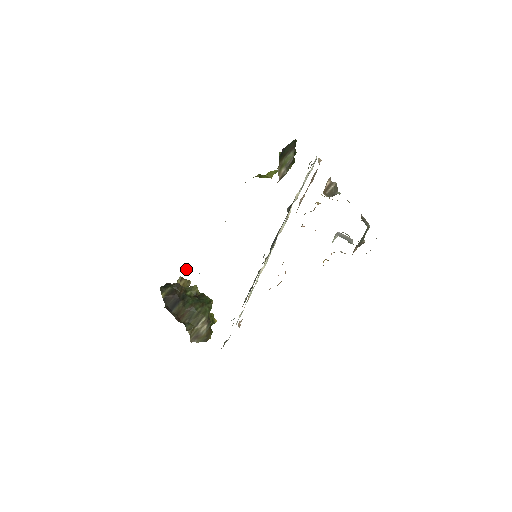
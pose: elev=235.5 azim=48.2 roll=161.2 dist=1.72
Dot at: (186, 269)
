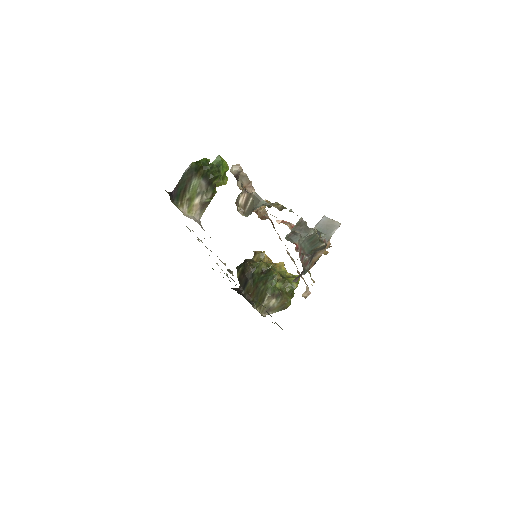
Dot at: occluded
